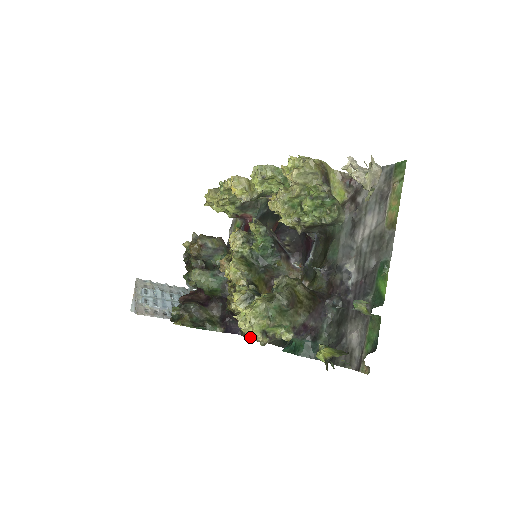
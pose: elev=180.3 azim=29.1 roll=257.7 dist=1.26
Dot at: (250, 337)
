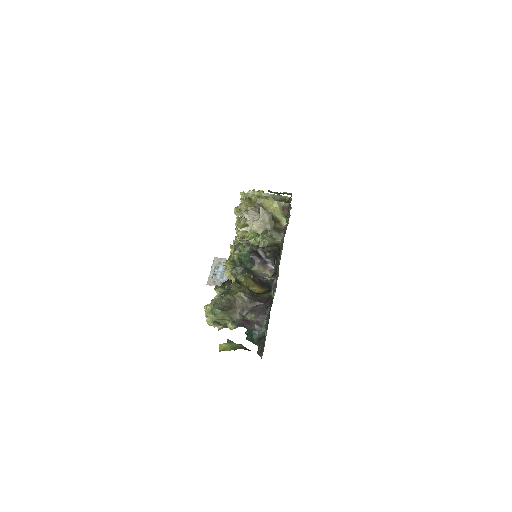
Dot at: occluded
